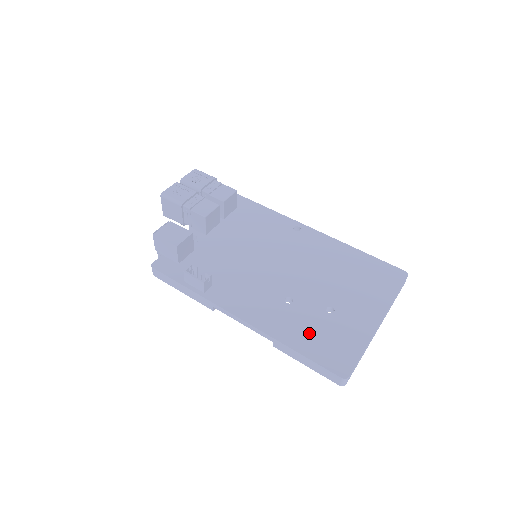
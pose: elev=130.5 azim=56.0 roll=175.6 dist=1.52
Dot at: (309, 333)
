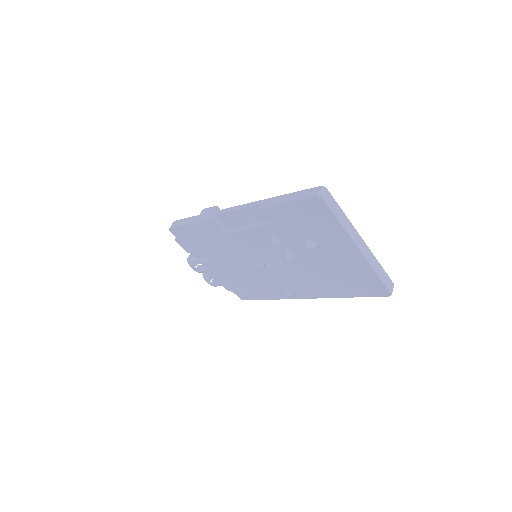
Dot at: occluded
